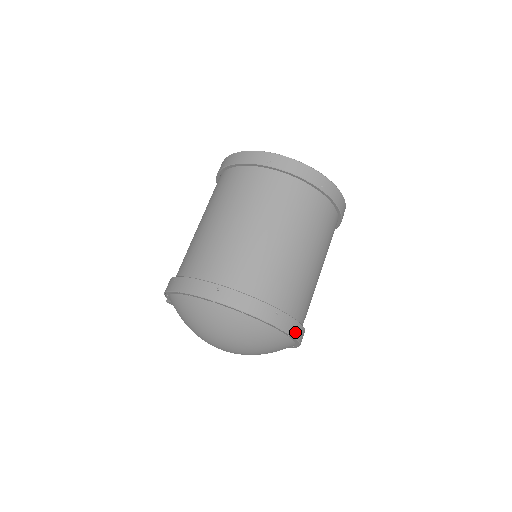
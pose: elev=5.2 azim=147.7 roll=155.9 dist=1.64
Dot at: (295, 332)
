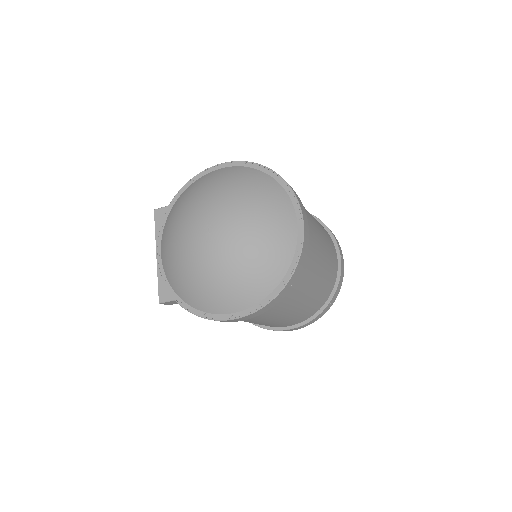
Dot at: (302, 257)
